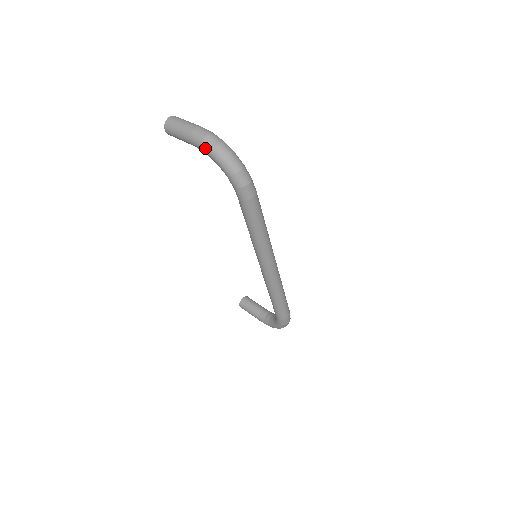
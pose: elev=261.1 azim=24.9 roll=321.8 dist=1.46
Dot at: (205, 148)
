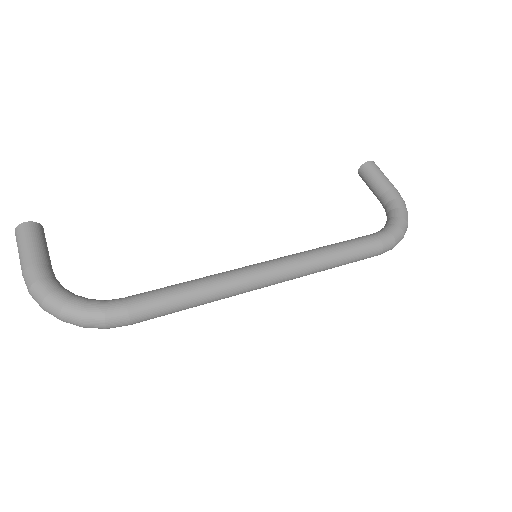
Dot at: occluded
